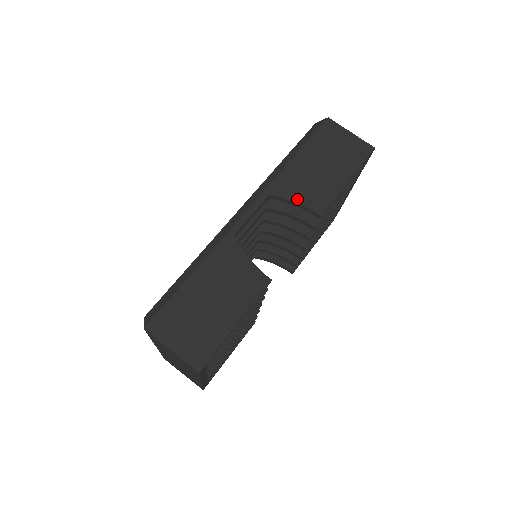
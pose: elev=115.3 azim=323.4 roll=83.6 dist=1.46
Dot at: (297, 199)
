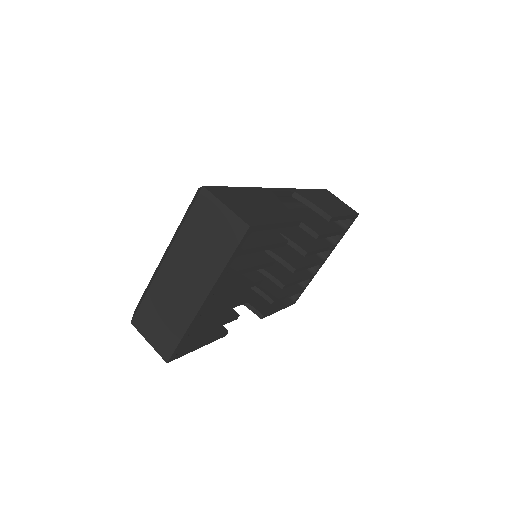
Dot at: (314, 203)
